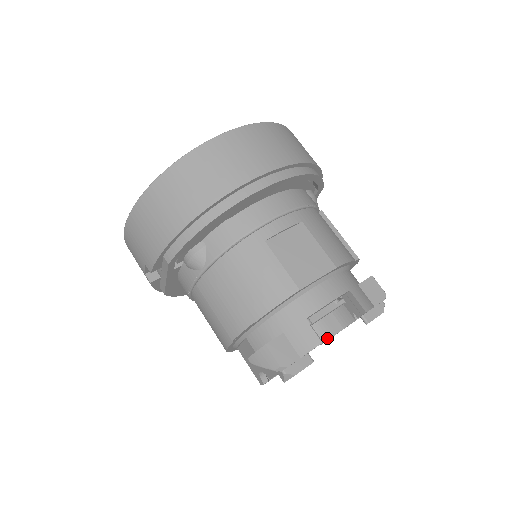
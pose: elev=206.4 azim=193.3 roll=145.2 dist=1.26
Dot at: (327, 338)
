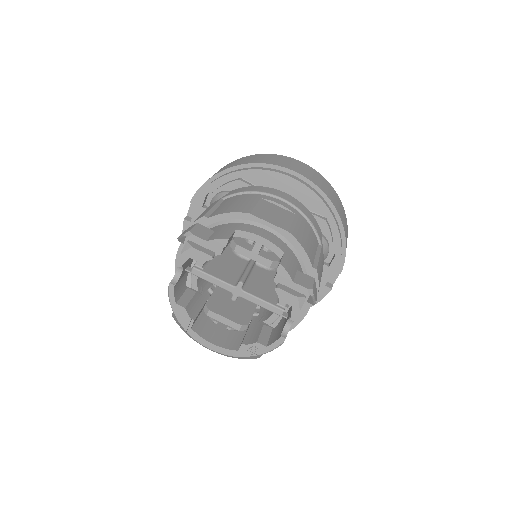
Dot at: (247, 343)
